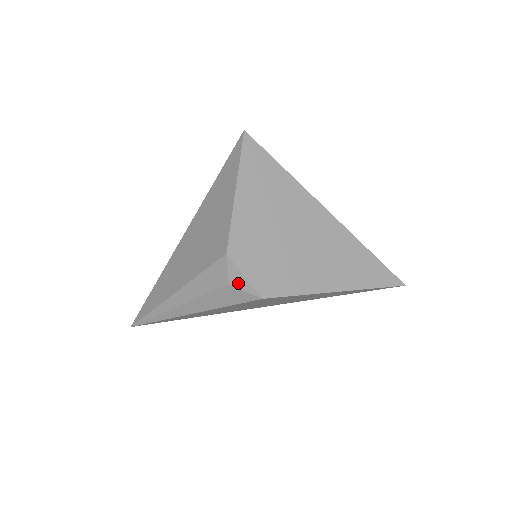
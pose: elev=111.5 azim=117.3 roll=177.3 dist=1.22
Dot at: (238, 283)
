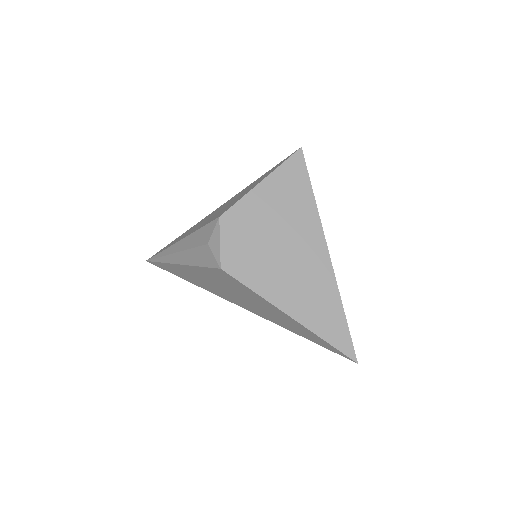
Dot at: (213, 246)
